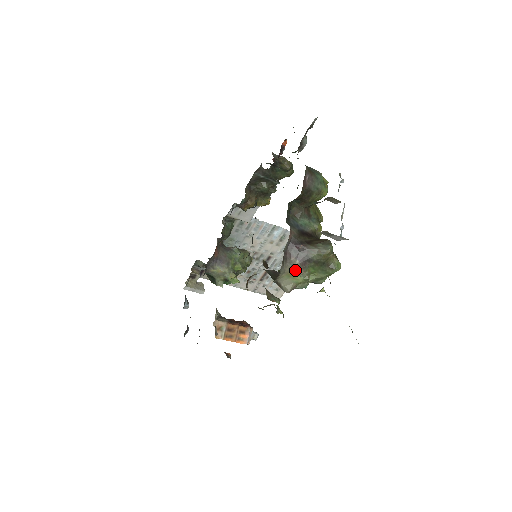
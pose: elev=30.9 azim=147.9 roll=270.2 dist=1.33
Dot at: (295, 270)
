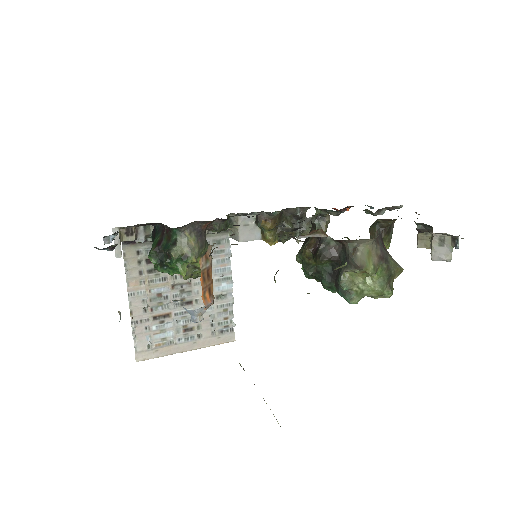
Dot at: (375, 254)
